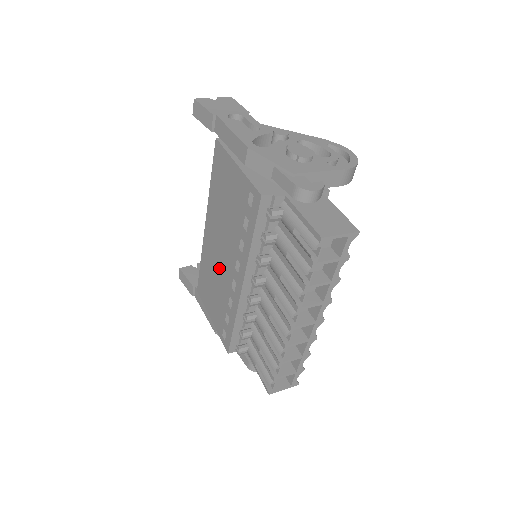
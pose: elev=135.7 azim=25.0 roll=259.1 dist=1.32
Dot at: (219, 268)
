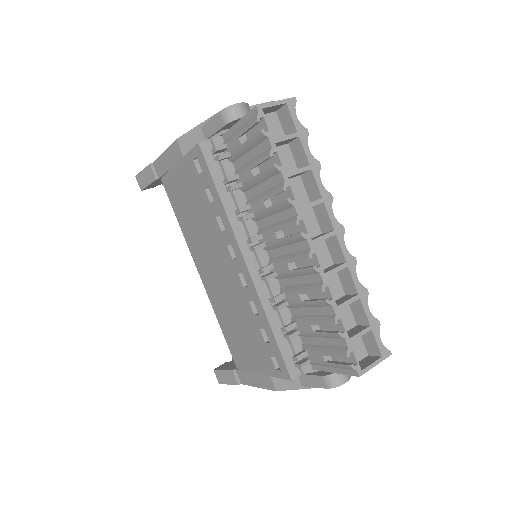
Dot at: (228, 292)
